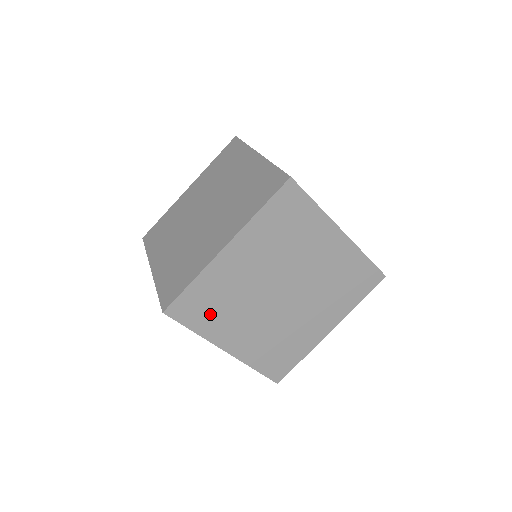
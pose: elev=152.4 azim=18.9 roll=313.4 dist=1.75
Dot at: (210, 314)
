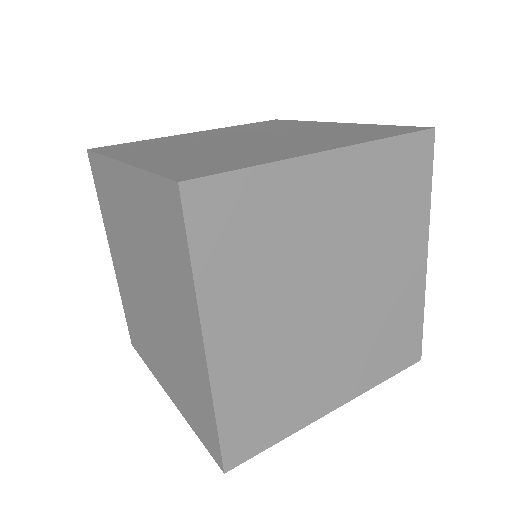
Dot at: (276, 410)
